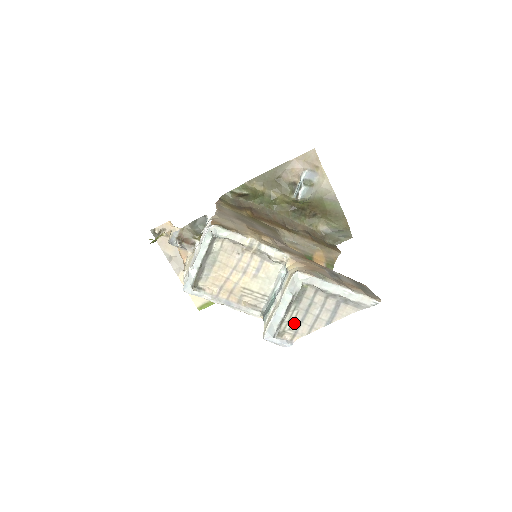
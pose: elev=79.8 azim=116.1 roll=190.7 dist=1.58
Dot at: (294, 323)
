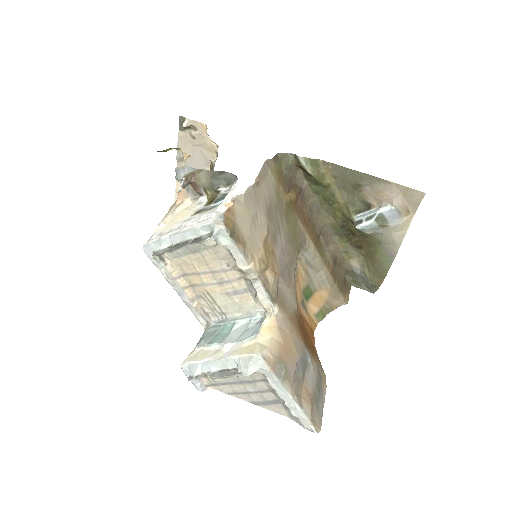
Dot at: (221, 379)
